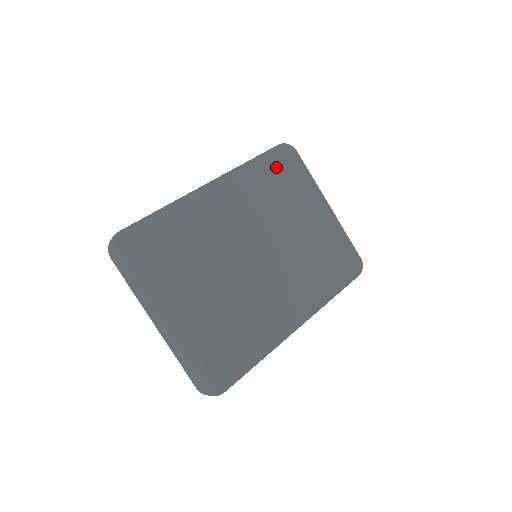
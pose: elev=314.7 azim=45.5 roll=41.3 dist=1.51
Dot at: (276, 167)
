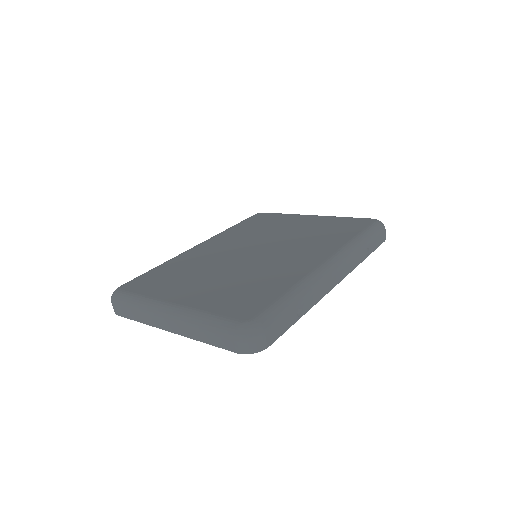
Dot at: (250, 222)
